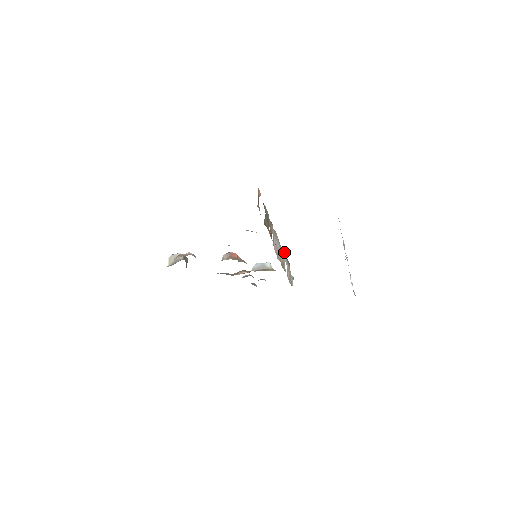
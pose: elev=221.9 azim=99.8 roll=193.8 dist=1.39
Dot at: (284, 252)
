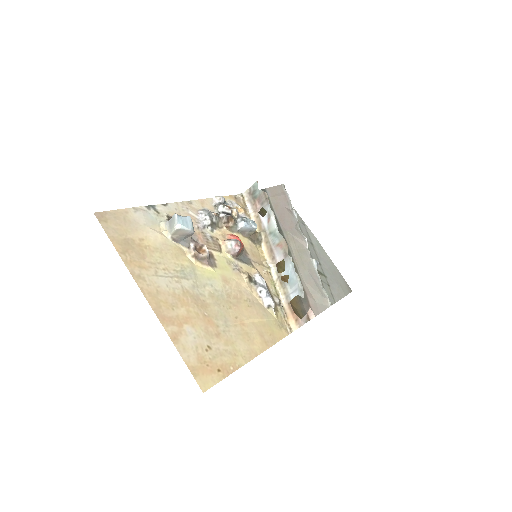
Dot at: occluded
